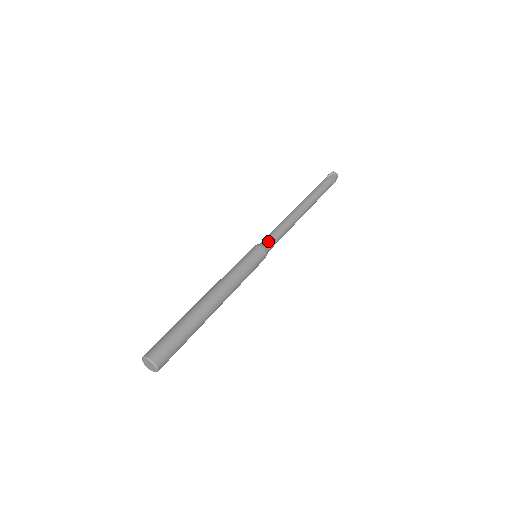
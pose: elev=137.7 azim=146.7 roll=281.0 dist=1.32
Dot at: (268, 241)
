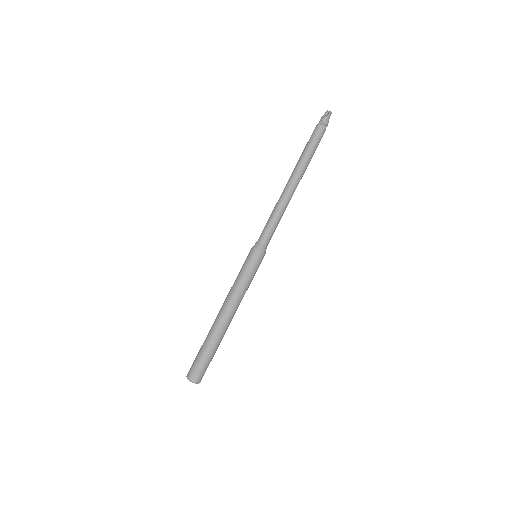
Dot at: (267, 241)
